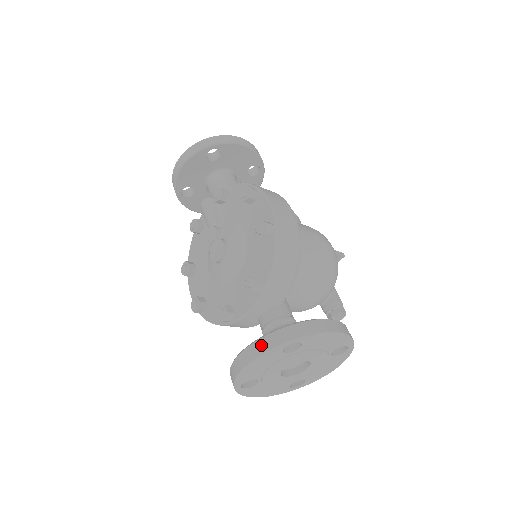
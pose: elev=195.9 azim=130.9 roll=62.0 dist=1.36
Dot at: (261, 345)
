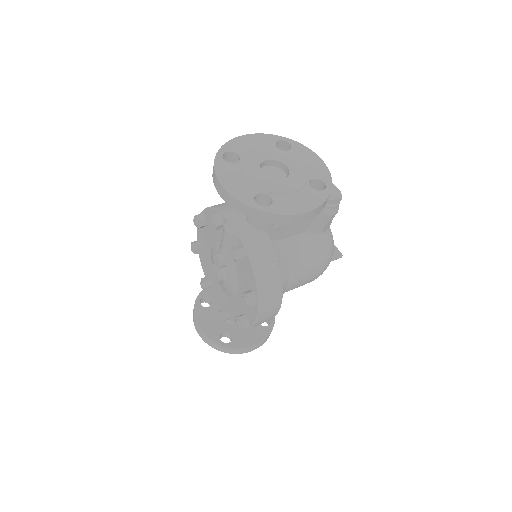
Dot at: (206, 341)
